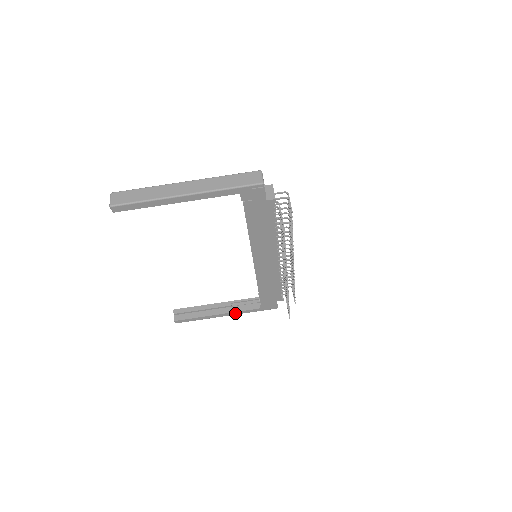
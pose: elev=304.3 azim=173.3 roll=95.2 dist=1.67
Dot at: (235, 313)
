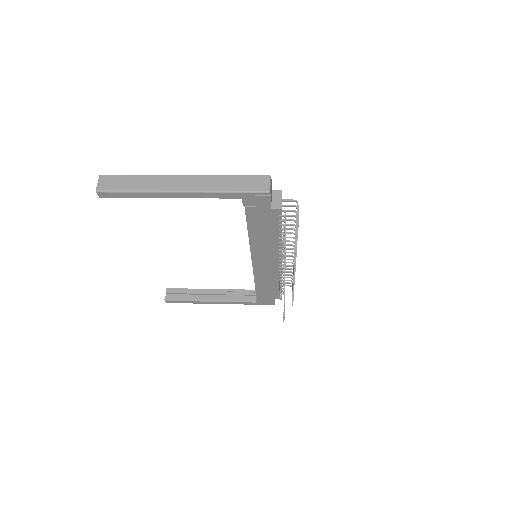
Dot at: (229, 303)
